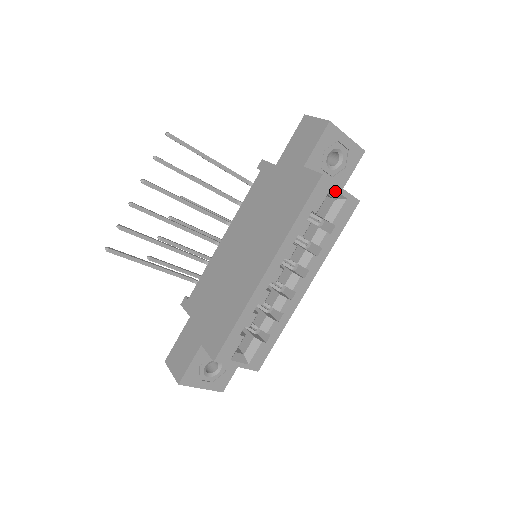
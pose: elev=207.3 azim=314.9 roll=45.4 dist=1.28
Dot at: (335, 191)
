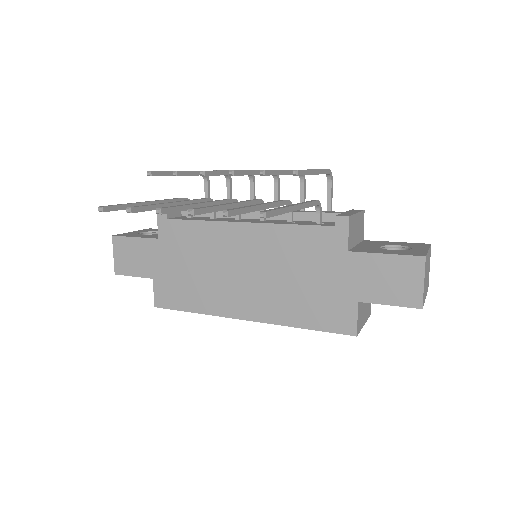
Dot at: occluded
